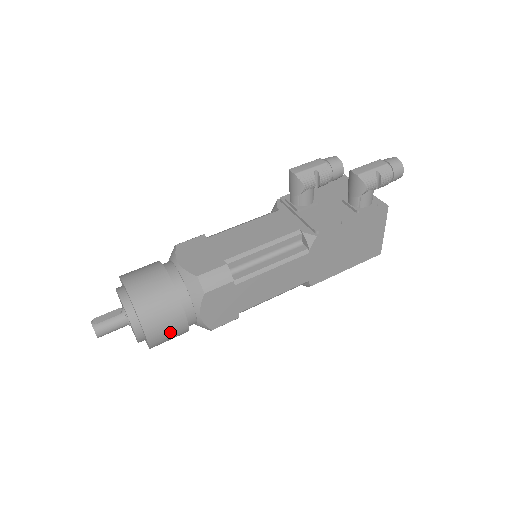
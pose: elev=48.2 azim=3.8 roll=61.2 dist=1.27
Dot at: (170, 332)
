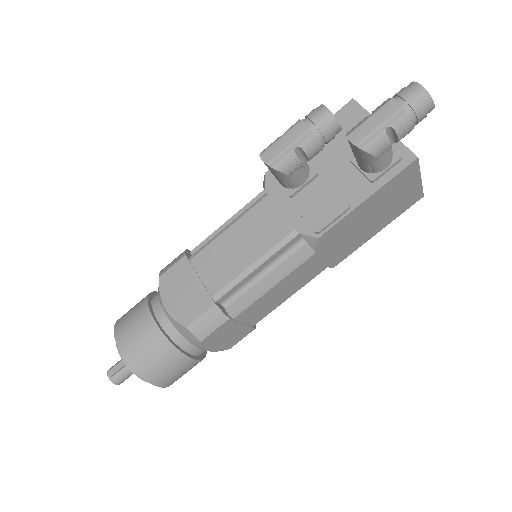
Dot at: (184, 372)
